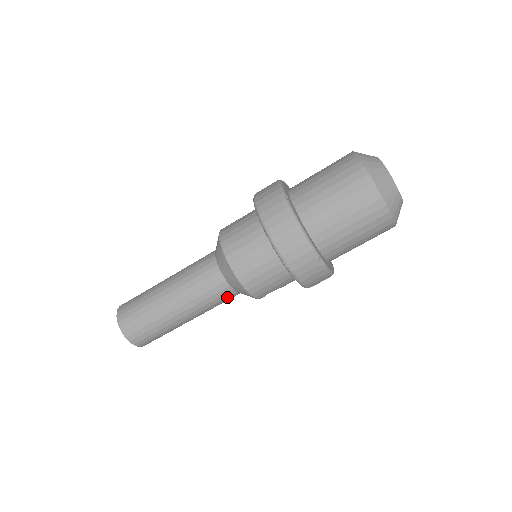
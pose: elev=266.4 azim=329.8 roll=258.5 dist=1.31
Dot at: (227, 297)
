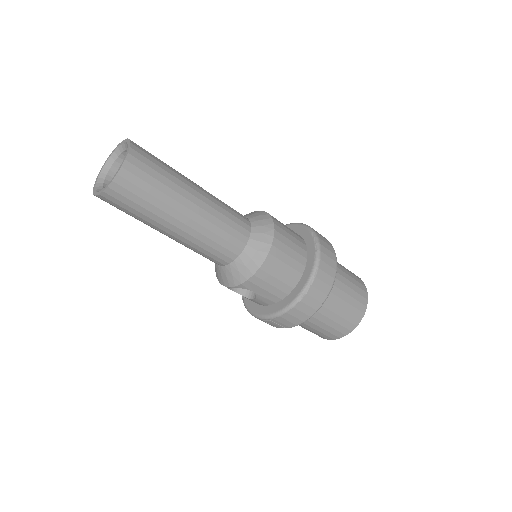
Dot at: (223, 255)
